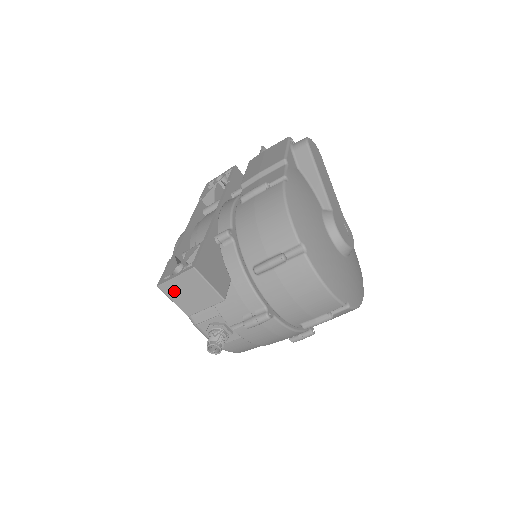
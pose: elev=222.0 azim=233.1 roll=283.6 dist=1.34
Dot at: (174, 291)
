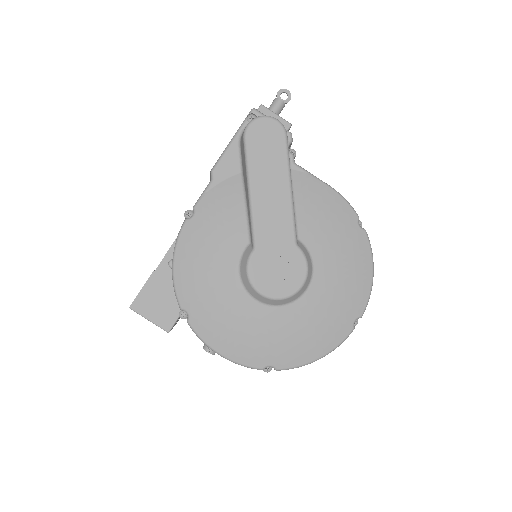
Dot at: occluded
